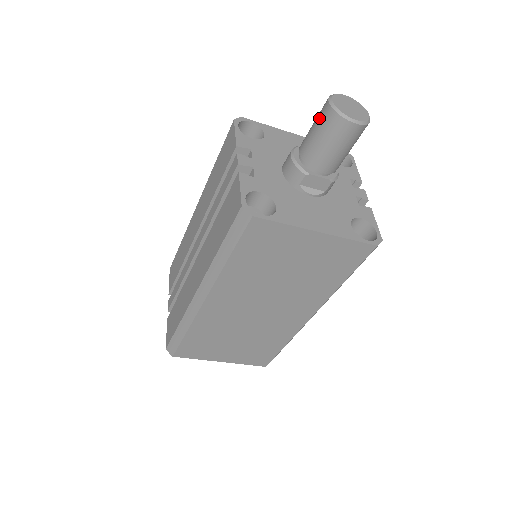
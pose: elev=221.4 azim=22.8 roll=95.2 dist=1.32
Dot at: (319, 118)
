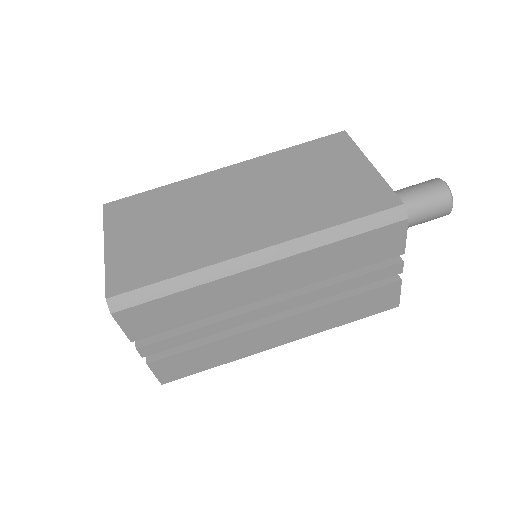
Dot at: occluded
